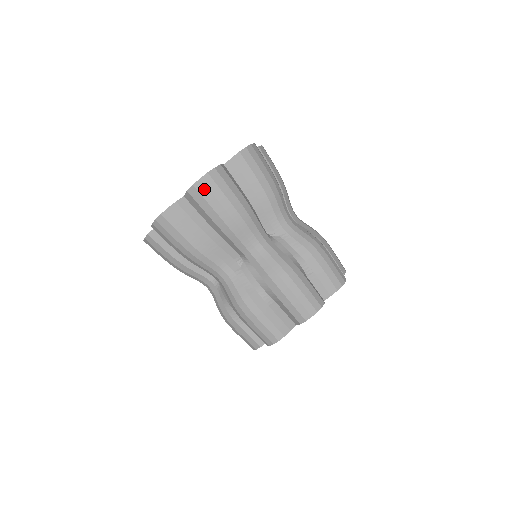
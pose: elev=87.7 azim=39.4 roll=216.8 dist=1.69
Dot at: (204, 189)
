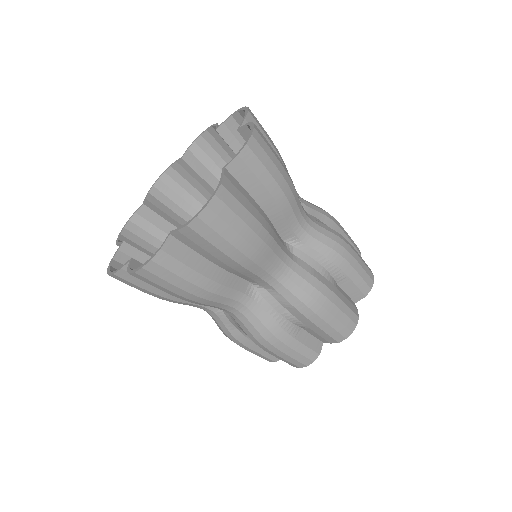
Dot at: (145, 279)
